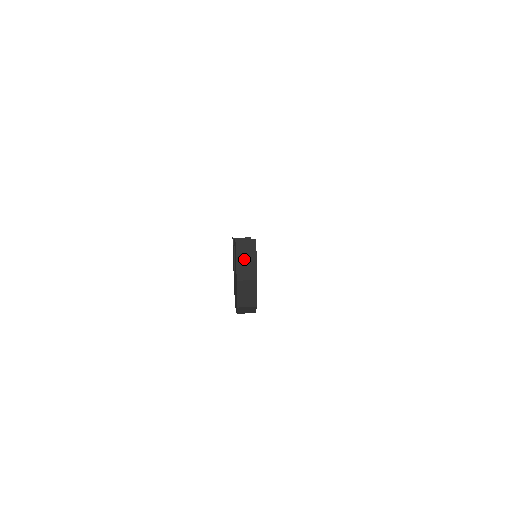
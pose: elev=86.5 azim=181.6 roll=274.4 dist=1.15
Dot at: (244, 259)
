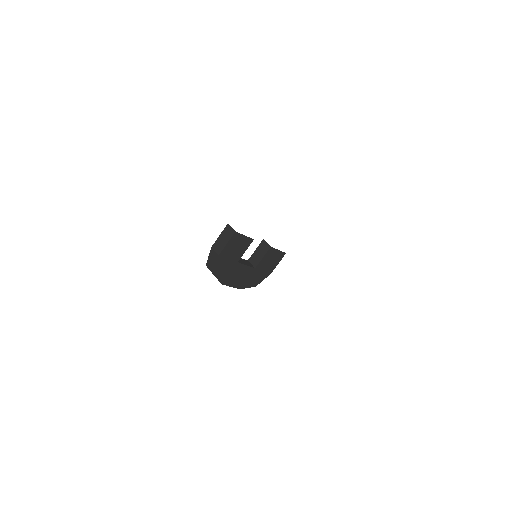
Dot at: (223, 238)
